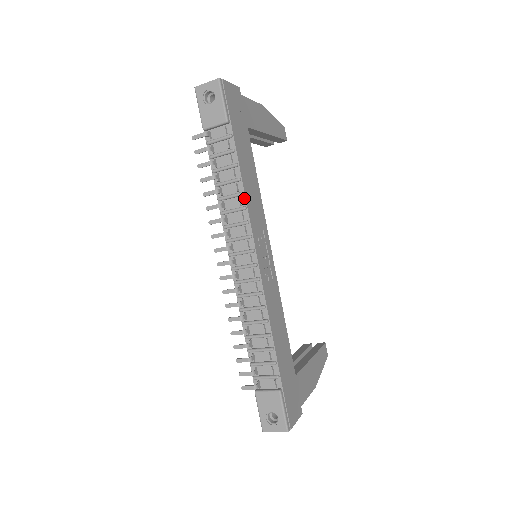
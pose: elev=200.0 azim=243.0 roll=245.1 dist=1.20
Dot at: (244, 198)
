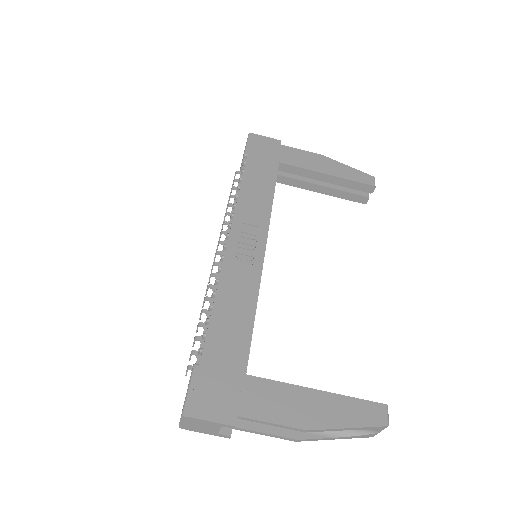
Dot at: (237, 199)
